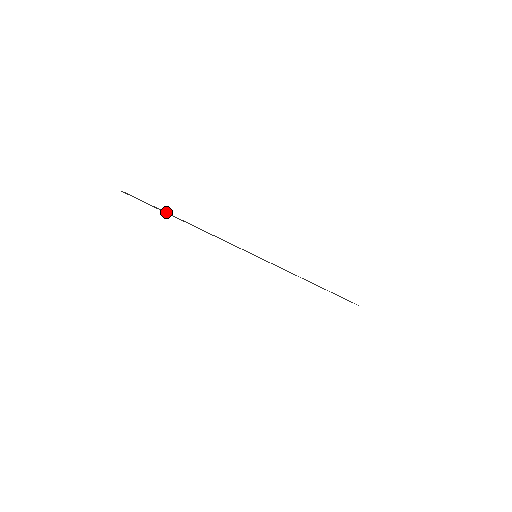
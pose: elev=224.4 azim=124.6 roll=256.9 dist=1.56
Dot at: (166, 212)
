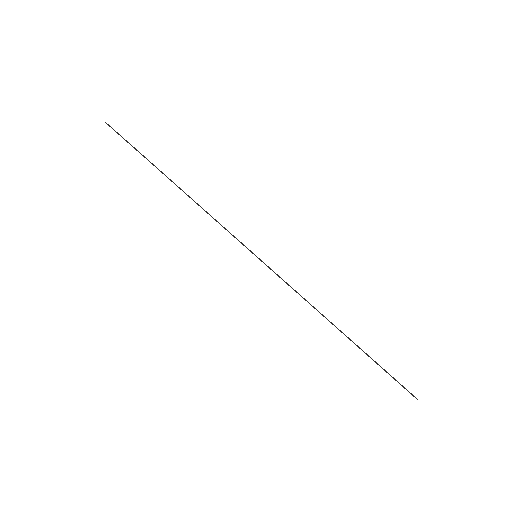
Dot at: occluded
